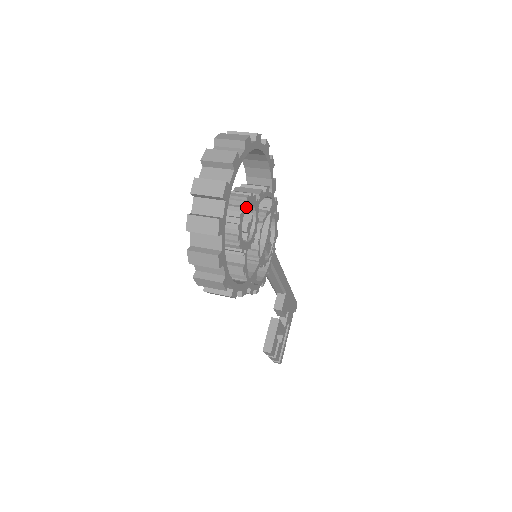
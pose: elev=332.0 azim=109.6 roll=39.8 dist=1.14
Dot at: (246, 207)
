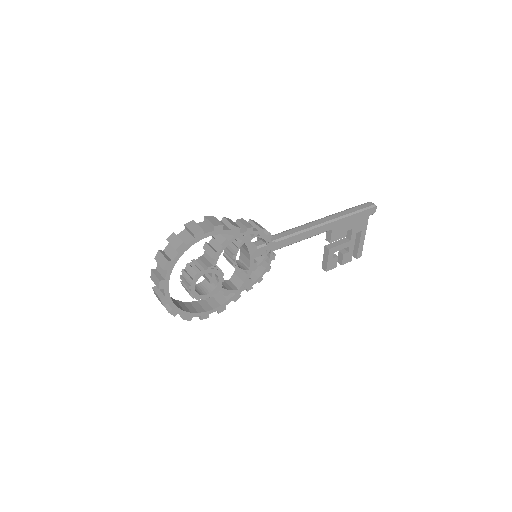
Dot at: (195, 284)
